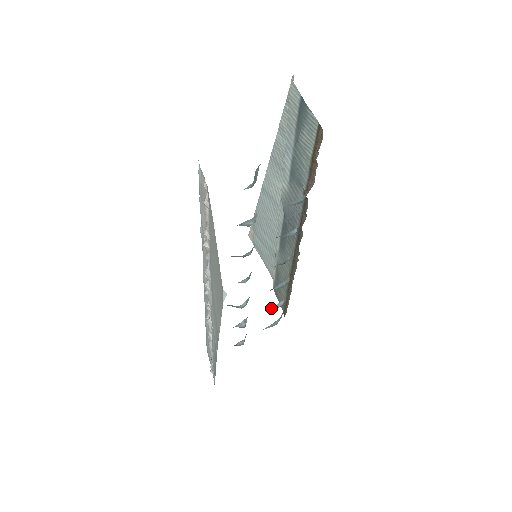
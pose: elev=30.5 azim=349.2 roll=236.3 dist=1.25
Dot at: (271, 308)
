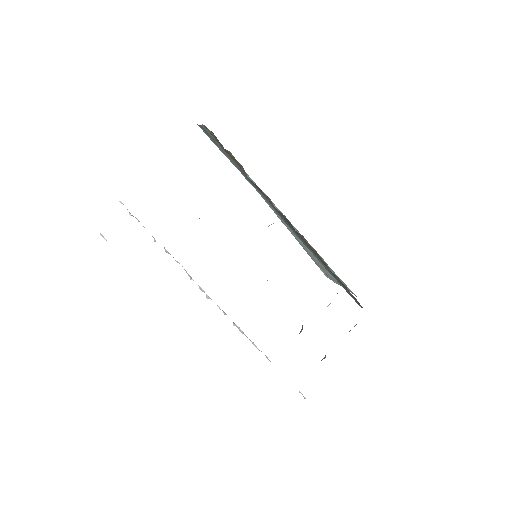
Dot at: occluded
